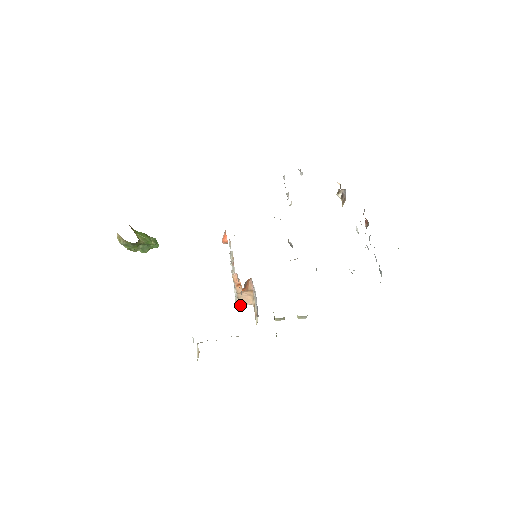
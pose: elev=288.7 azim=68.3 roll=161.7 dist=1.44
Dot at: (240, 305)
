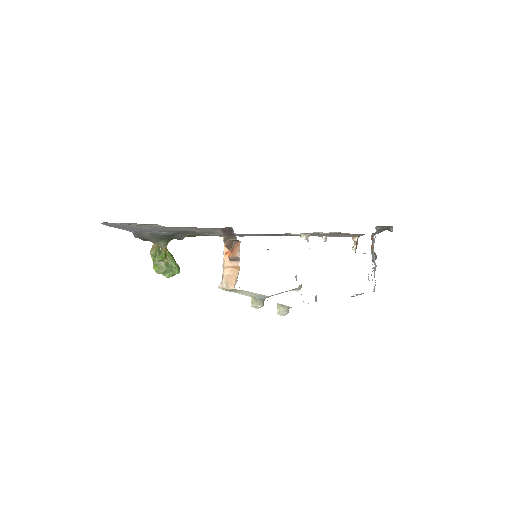
Dot at: (222, 287)
